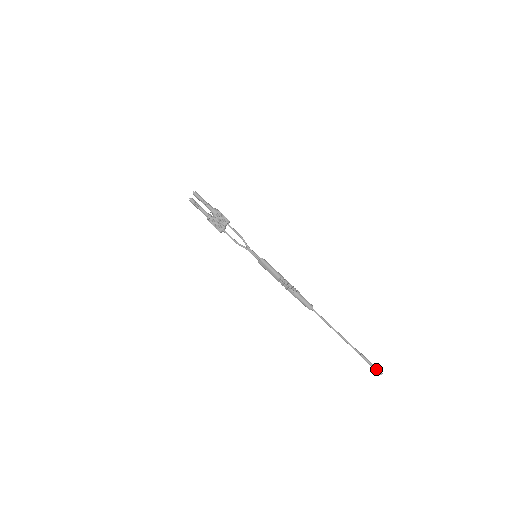
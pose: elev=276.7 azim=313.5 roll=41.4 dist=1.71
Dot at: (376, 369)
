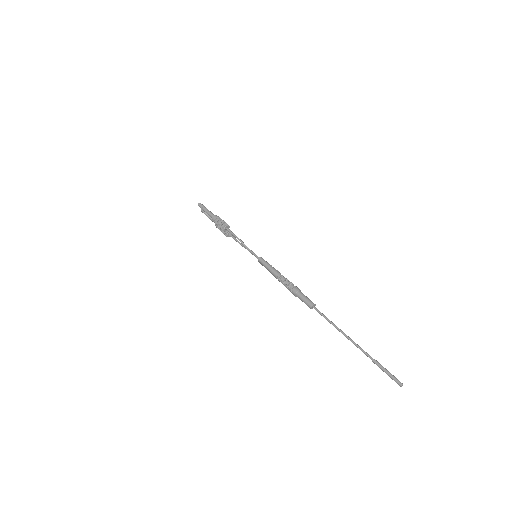
Dot at: (393, 379)
